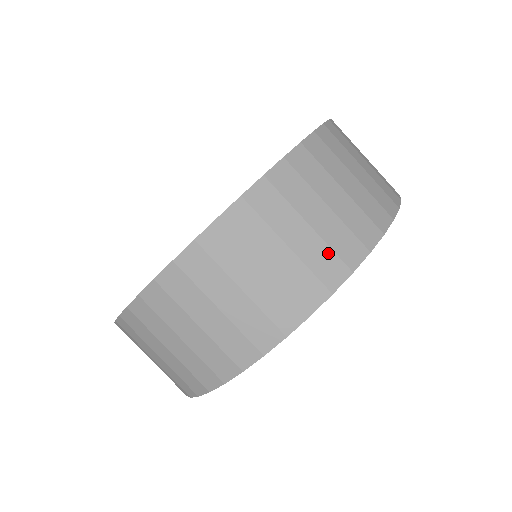
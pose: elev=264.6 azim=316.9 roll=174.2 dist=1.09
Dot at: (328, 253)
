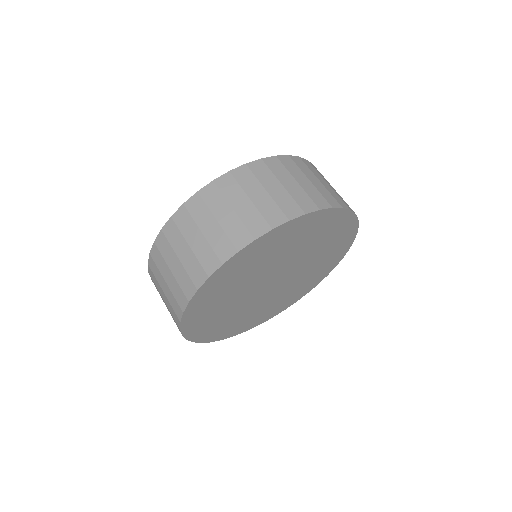
Dot at: (258, 216)
